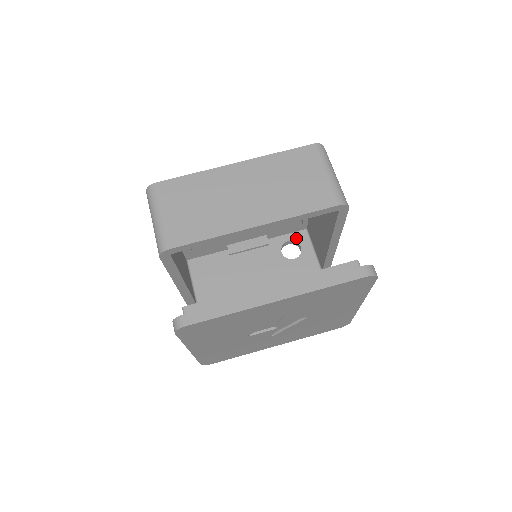
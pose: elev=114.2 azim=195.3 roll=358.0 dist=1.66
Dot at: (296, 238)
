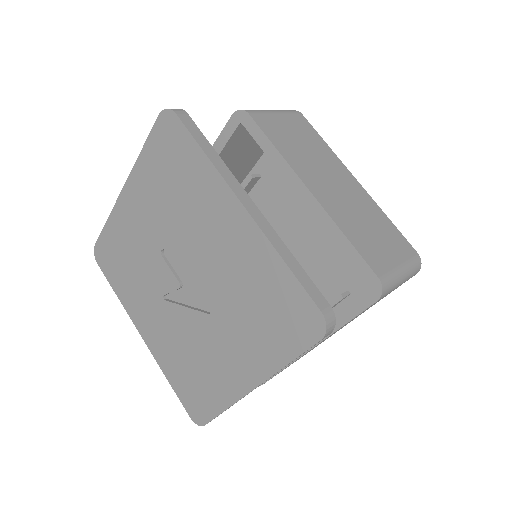
Dot at: occluded
